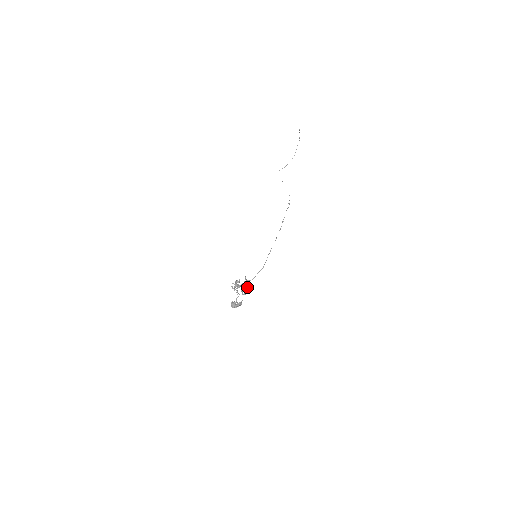
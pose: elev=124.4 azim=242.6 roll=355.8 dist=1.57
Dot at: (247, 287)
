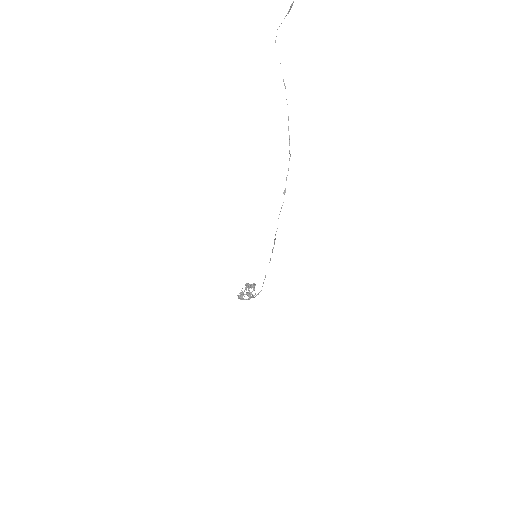
Dot at: occluded
